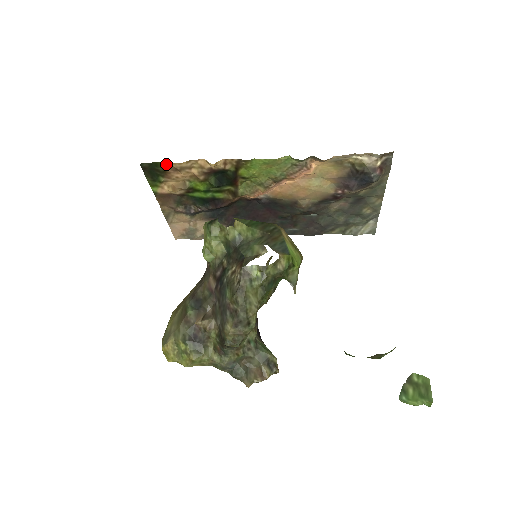
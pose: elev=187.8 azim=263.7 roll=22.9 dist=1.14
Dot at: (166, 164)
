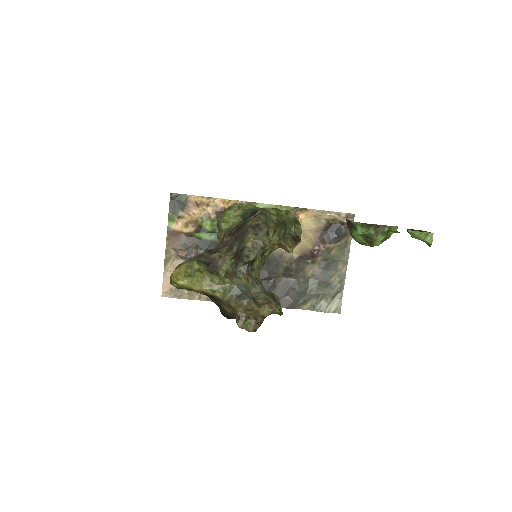
Dot at: (190, 198)
